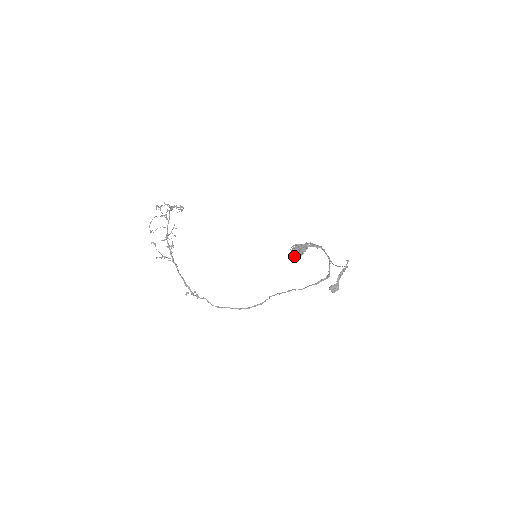
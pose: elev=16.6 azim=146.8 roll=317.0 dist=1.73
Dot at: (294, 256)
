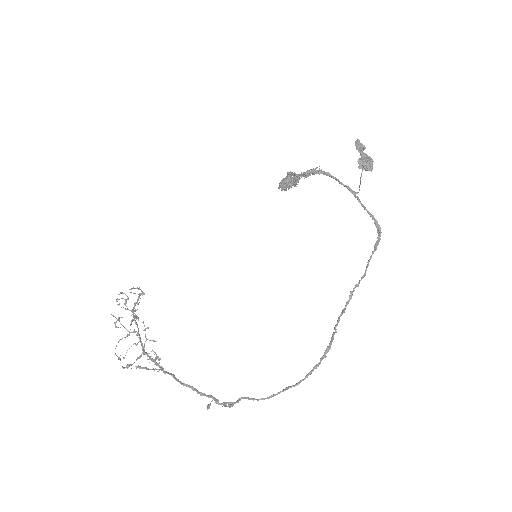
Dot at: (284, 182)
